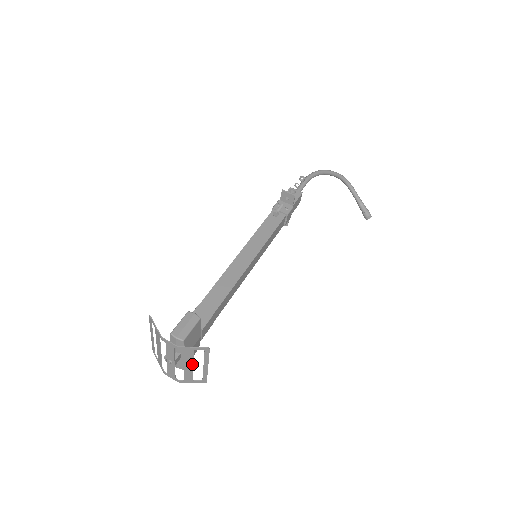
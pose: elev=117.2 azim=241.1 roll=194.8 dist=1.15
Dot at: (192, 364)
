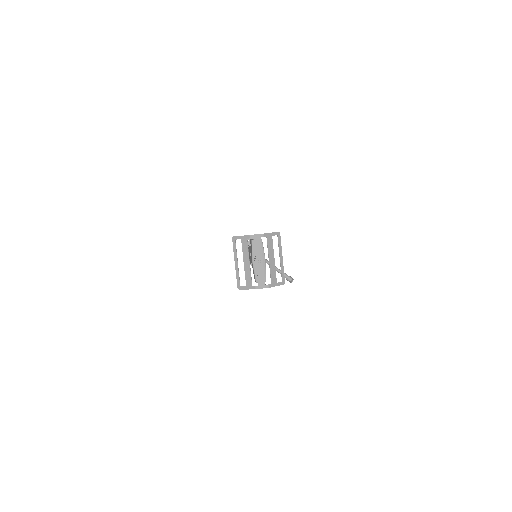
Dot at: (273, 256)
